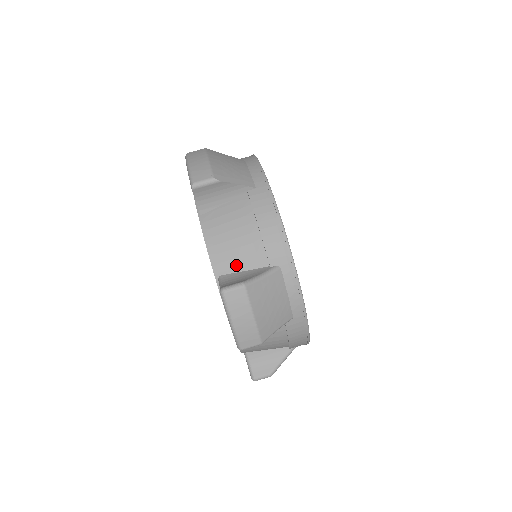
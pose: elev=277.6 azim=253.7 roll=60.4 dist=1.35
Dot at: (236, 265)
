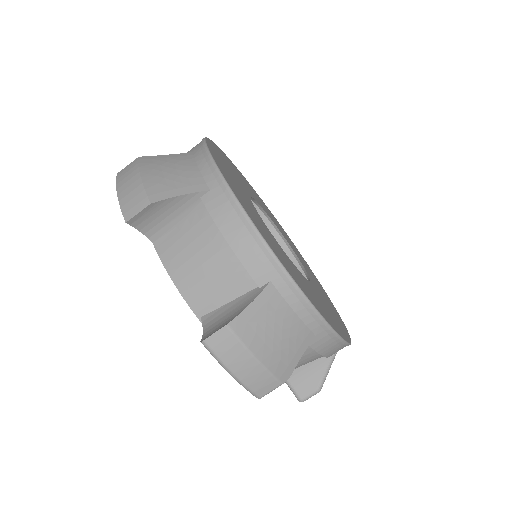
Dot at: (297, 368)
